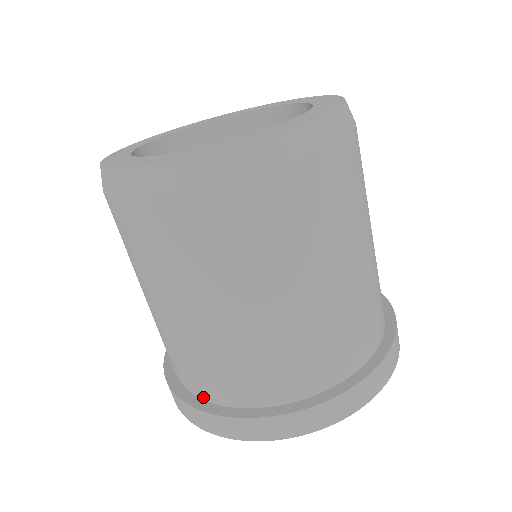
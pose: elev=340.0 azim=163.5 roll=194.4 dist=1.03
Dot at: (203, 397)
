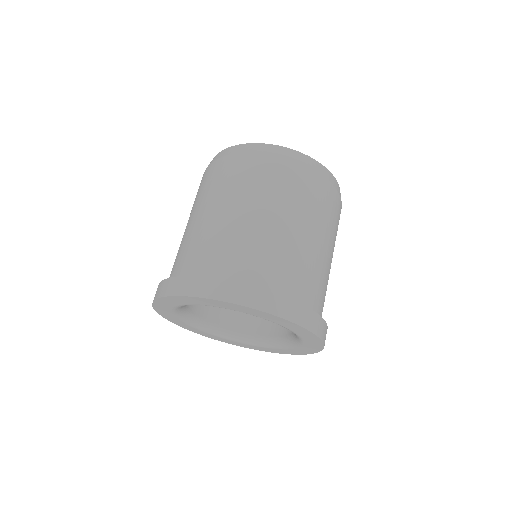
Dot at: occluded
